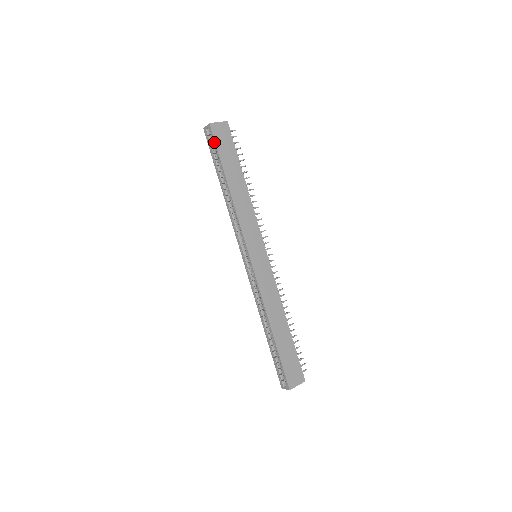
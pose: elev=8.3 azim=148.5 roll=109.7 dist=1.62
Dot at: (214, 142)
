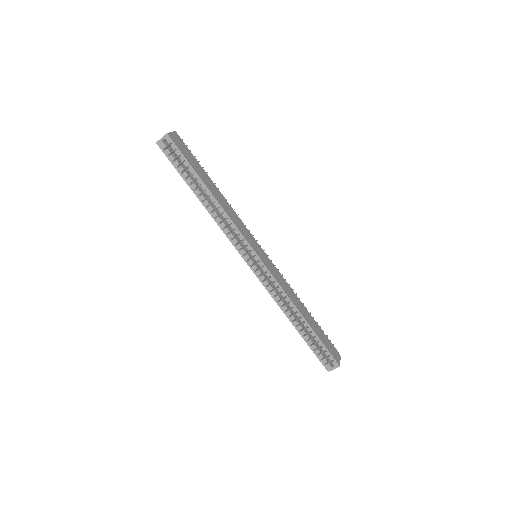
Dot at: (179, 152)
